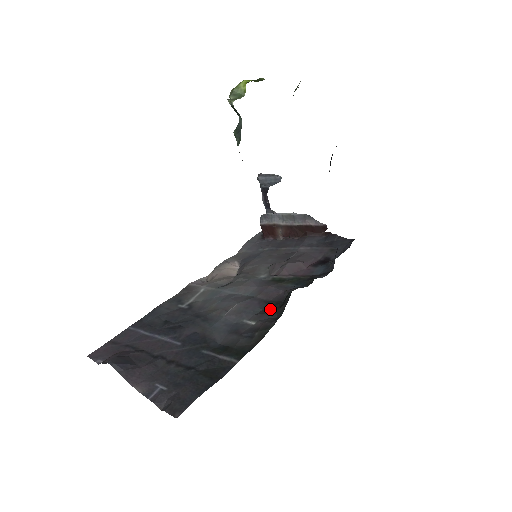
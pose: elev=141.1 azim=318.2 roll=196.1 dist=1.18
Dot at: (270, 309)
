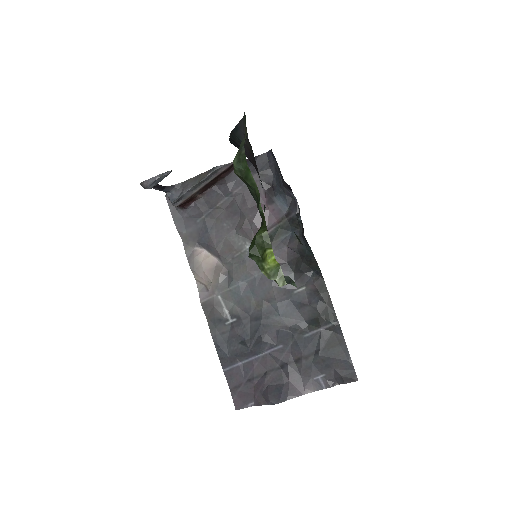
Dot at: (301, 270)
